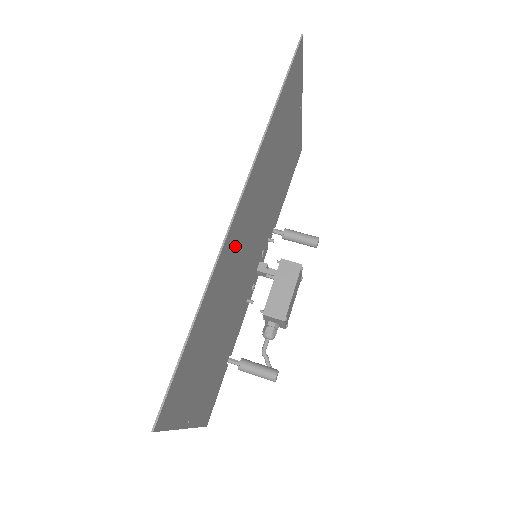
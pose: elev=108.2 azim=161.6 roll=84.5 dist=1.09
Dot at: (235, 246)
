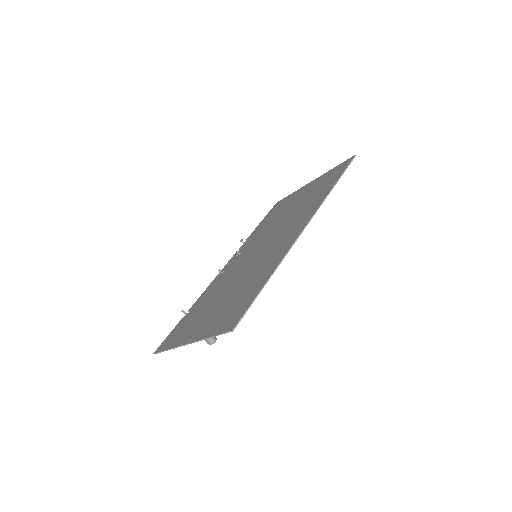
Dot at: (280, 246)
